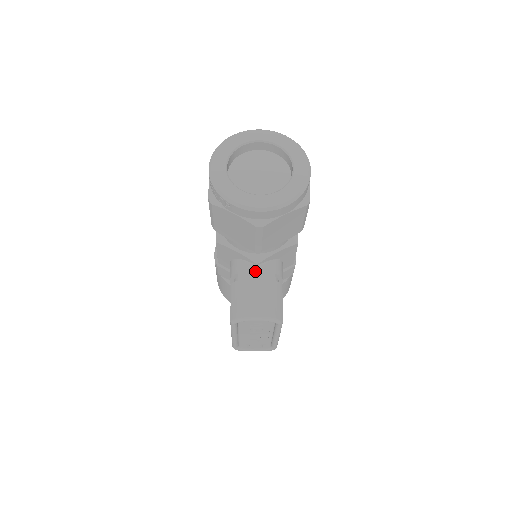
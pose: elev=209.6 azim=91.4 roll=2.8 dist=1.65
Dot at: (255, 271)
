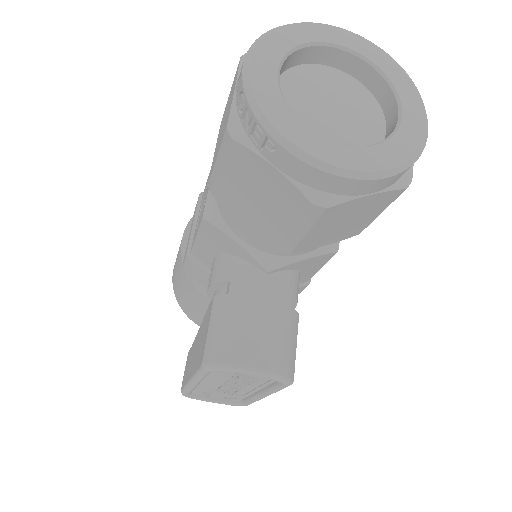
Dot at: (262, 283)
